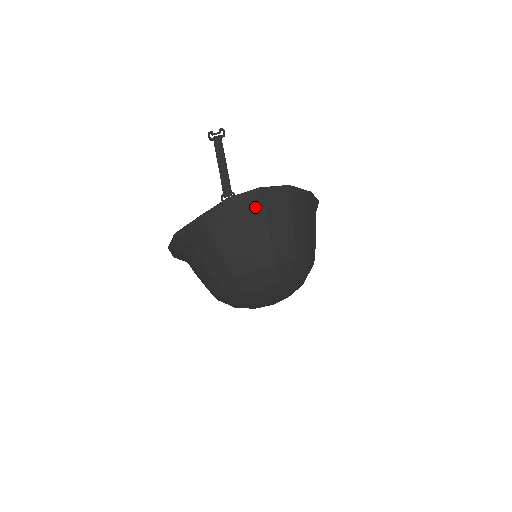
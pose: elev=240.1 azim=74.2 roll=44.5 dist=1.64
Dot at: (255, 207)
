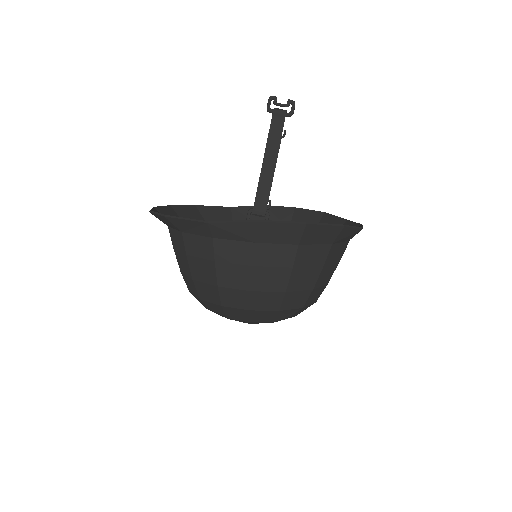
Dot at: (287, 242)
